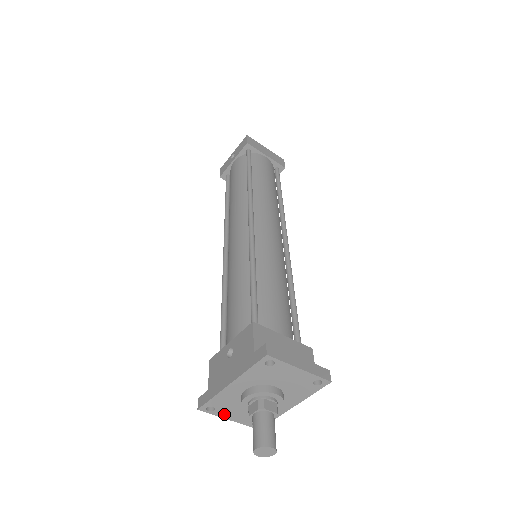
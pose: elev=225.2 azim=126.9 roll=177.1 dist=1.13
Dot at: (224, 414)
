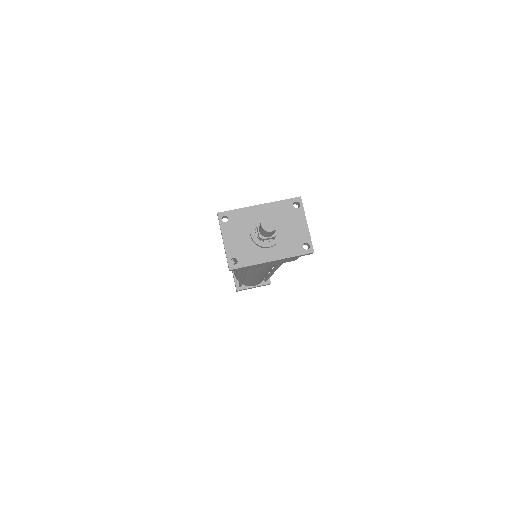
Dot at: (227, 232)
